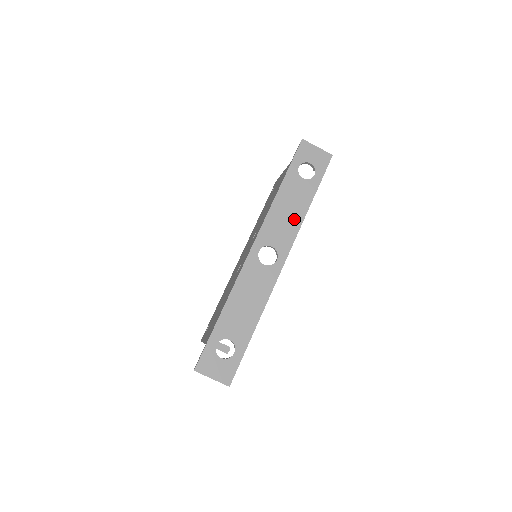
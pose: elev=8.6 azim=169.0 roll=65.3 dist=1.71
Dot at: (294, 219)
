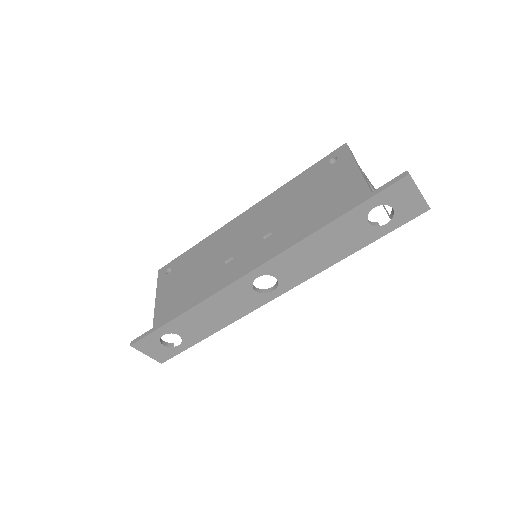
Dot at: (322, 261)
